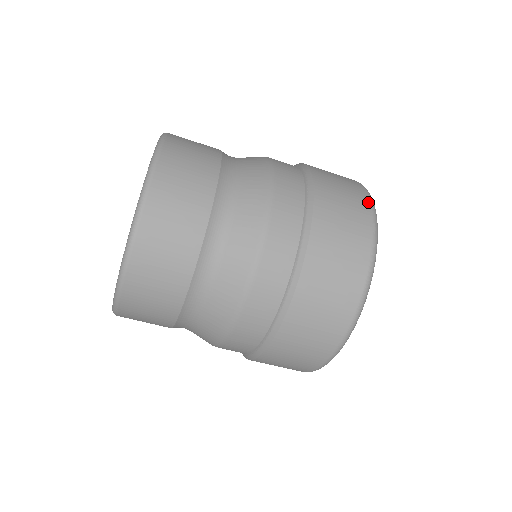
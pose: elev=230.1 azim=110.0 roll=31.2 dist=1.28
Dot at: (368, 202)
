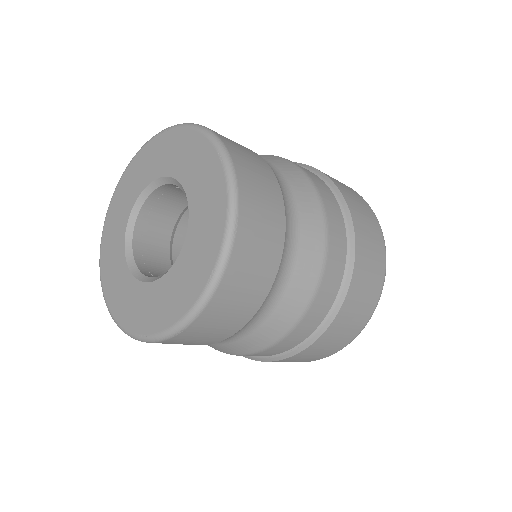
Dot at: (377, 300)
